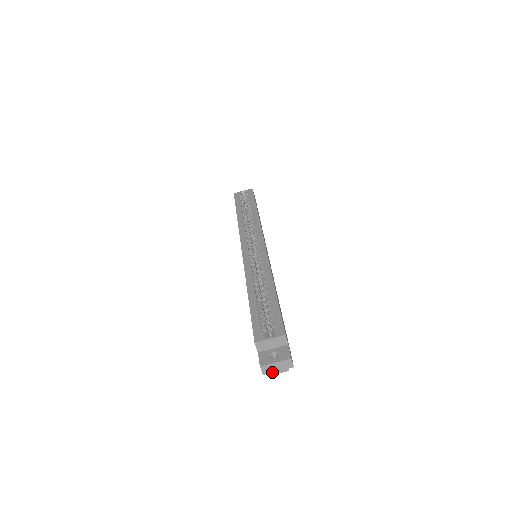
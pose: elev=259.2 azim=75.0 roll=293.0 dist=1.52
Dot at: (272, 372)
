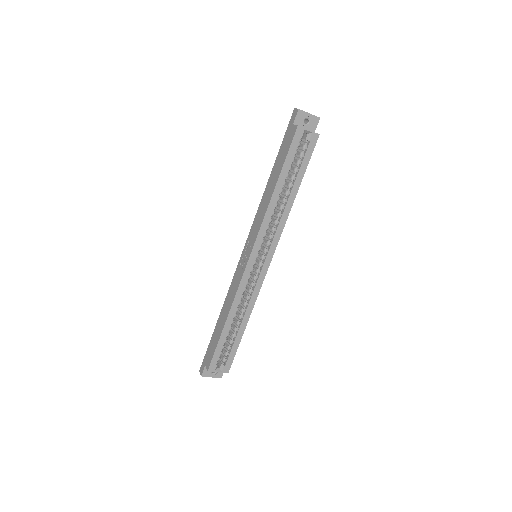
Dot at: occluded
